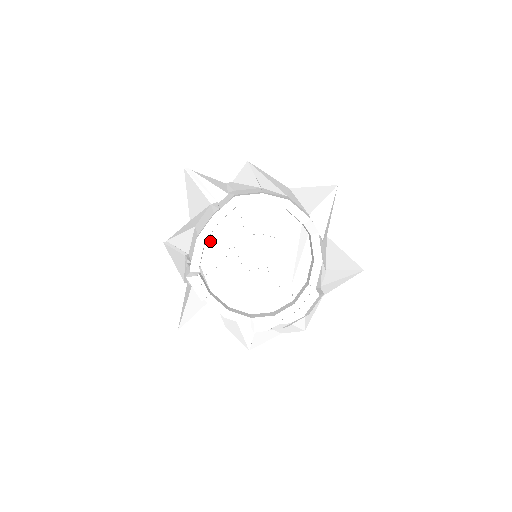
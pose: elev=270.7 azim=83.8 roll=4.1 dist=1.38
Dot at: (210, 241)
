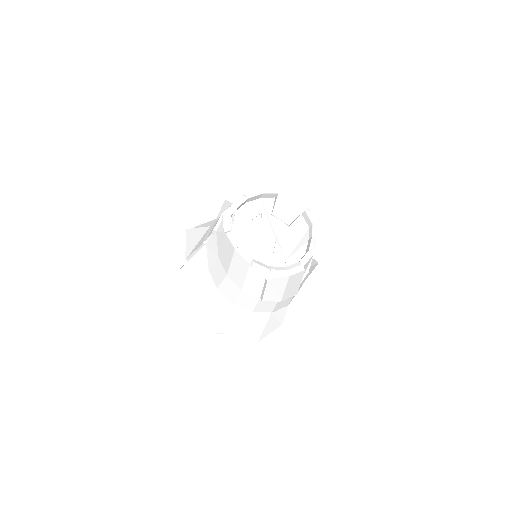
Dot at: (249, 204)
